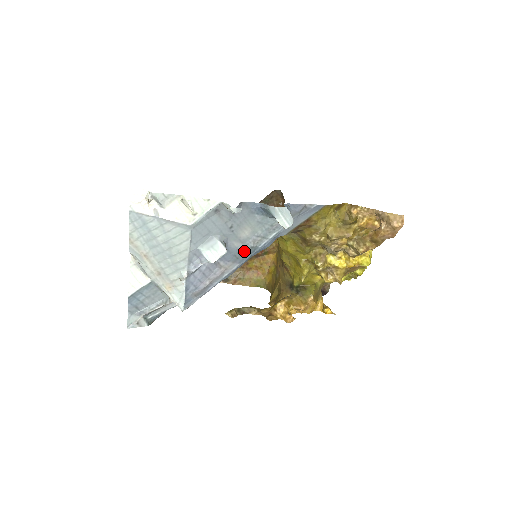
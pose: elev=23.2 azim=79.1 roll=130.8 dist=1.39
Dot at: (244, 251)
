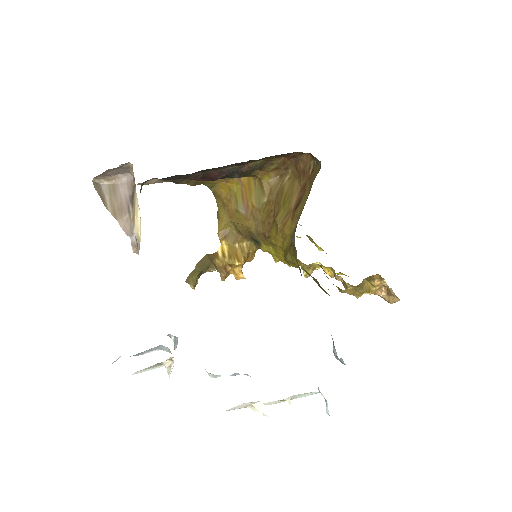
Dot at: occluded
